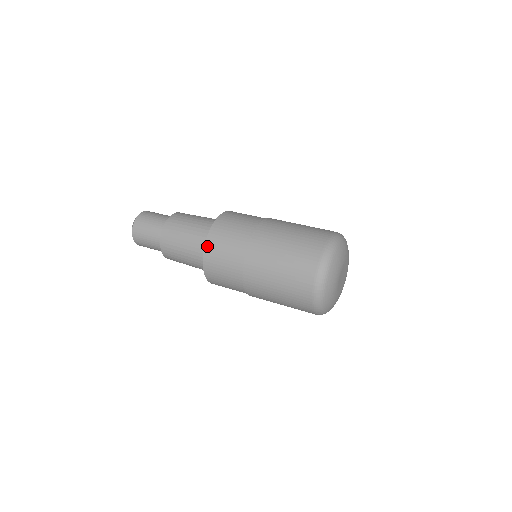
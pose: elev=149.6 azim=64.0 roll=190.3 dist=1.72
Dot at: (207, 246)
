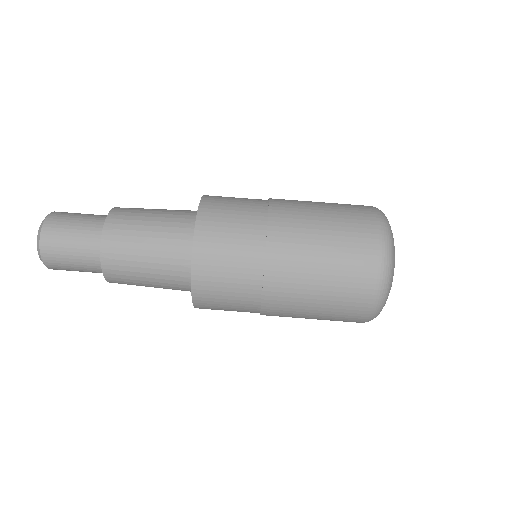
Dot at: (197, 304)
